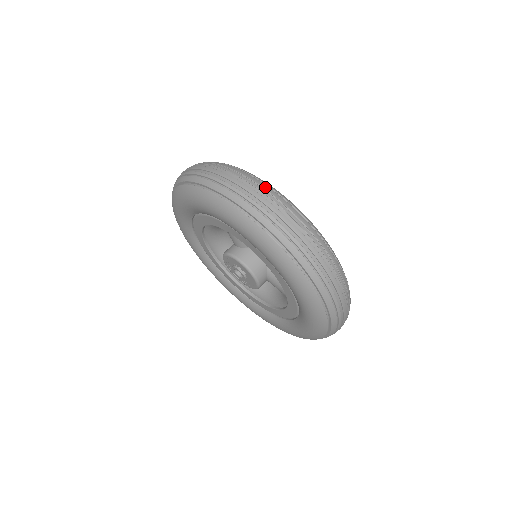
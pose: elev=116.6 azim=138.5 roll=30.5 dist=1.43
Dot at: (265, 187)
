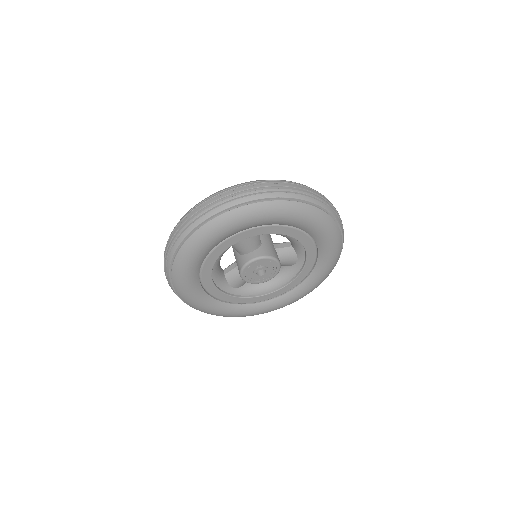
Dot at: (272, 180)
